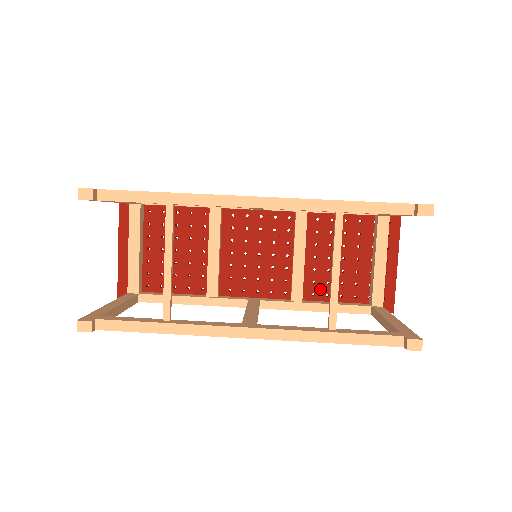
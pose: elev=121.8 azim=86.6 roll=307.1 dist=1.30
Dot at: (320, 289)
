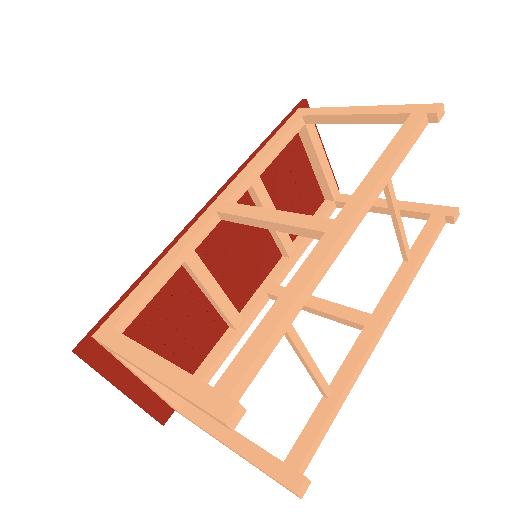
Dot at: occluded
